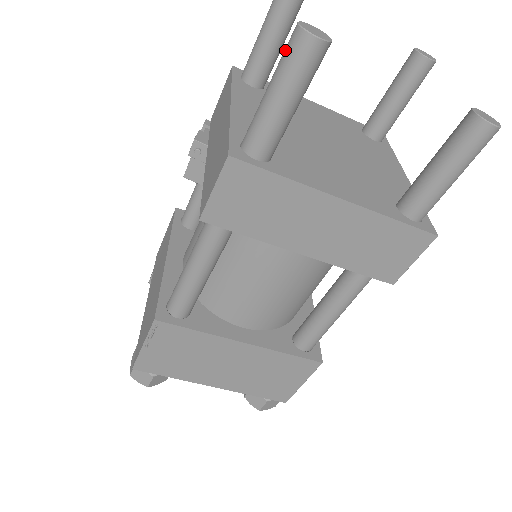
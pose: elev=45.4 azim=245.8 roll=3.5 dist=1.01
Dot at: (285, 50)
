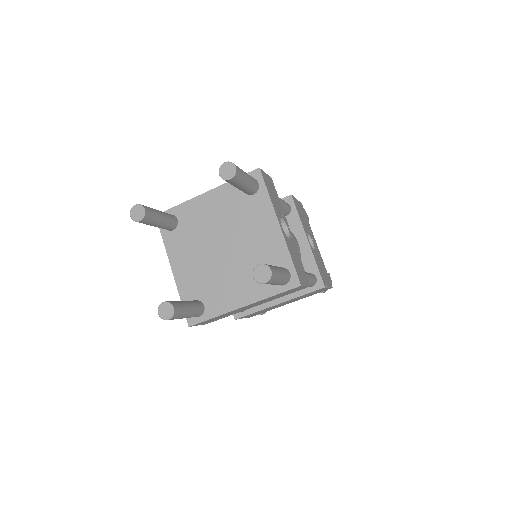
Dot at: occluded
